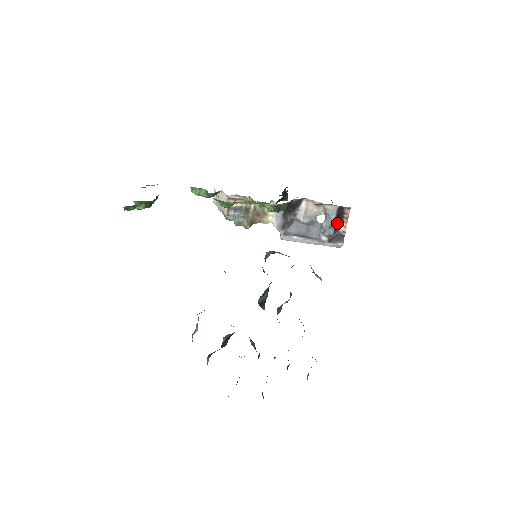
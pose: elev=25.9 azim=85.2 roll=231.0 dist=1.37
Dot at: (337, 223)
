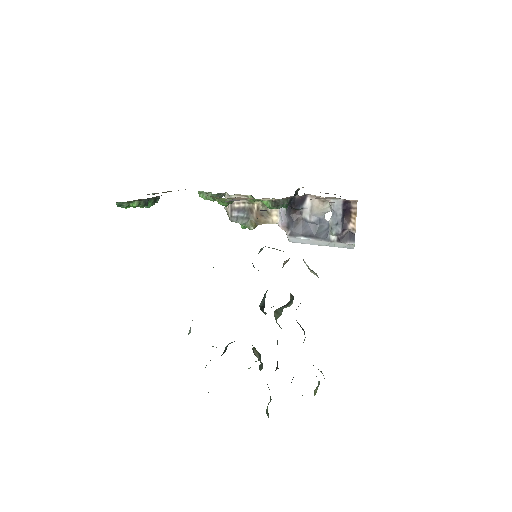
Dot at: (345, 220)
